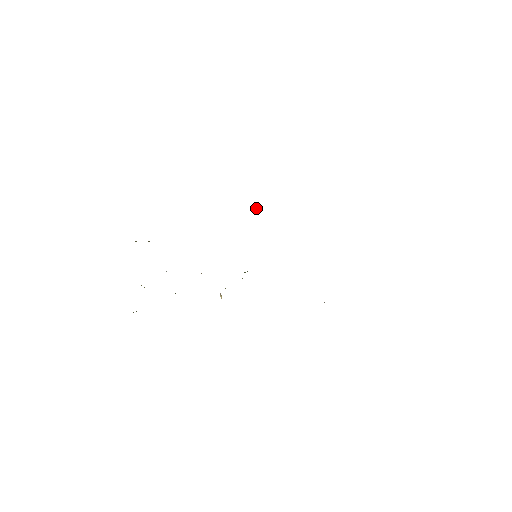
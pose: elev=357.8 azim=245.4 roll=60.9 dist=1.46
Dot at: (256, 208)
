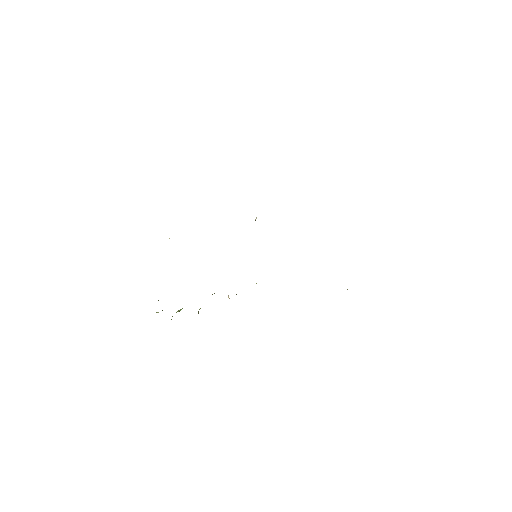
Dot at: occluded
